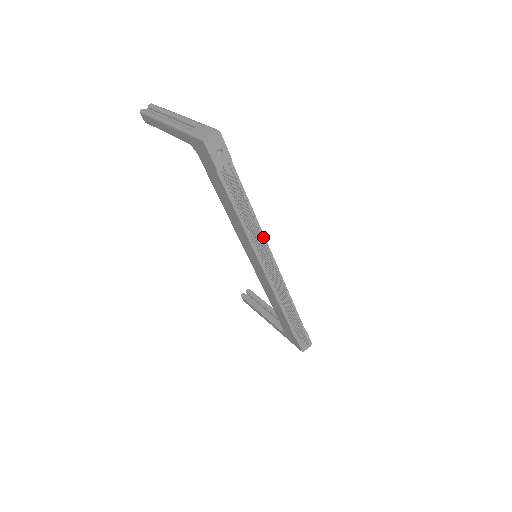
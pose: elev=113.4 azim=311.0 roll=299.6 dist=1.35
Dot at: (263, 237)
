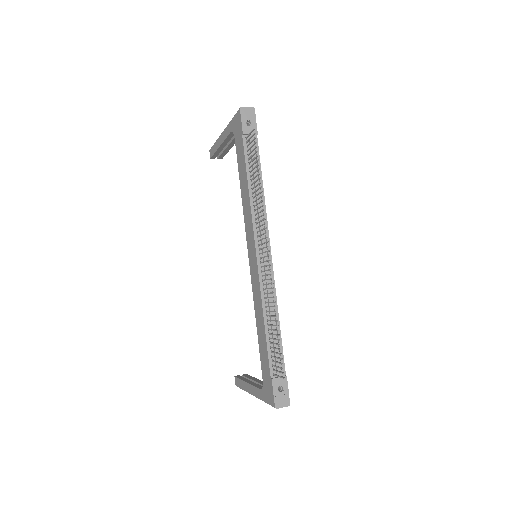
Dot at: (266, 221)
